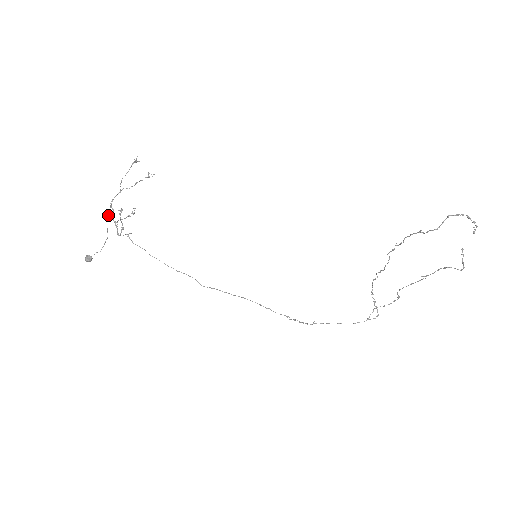
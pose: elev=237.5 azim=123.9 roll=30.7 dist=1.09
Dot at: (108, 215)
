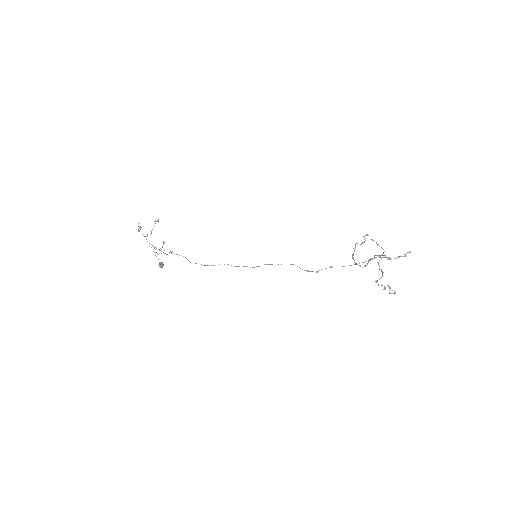
Dot at: occluded
